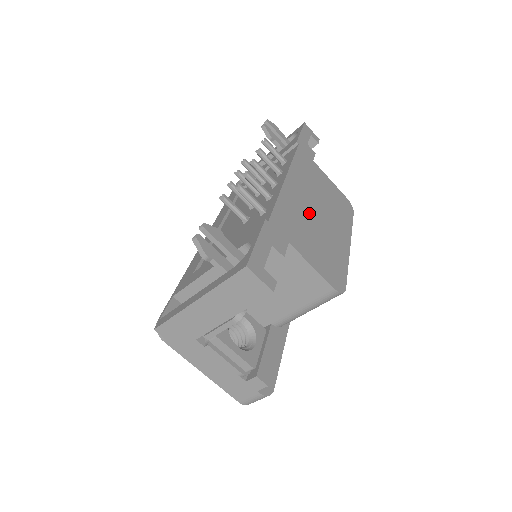
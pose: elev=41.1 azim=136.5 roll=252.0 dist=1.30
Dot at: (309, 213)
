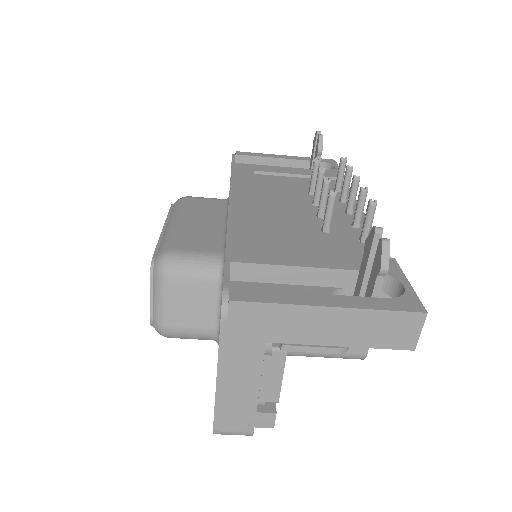
Dot at: occluded
